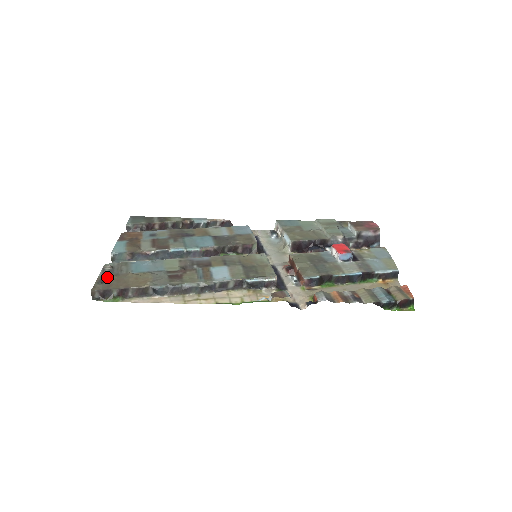
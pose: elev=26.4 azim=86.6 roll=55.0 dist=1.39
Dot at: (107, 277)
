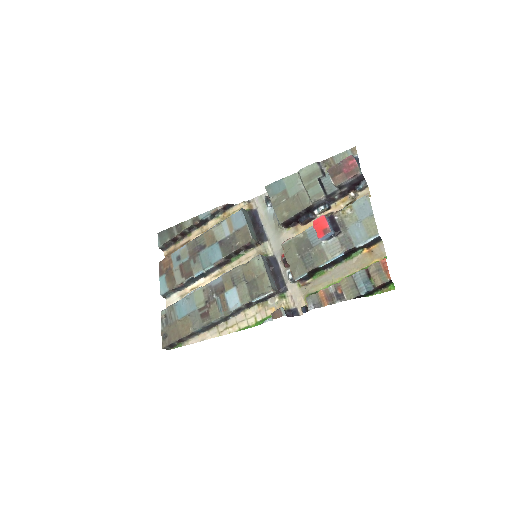
Dot at: (166, 330)
